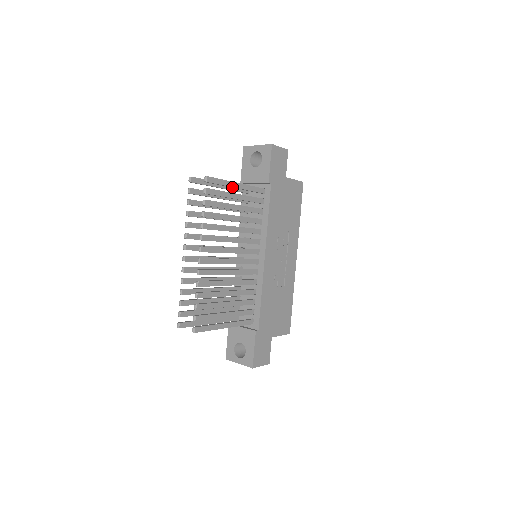
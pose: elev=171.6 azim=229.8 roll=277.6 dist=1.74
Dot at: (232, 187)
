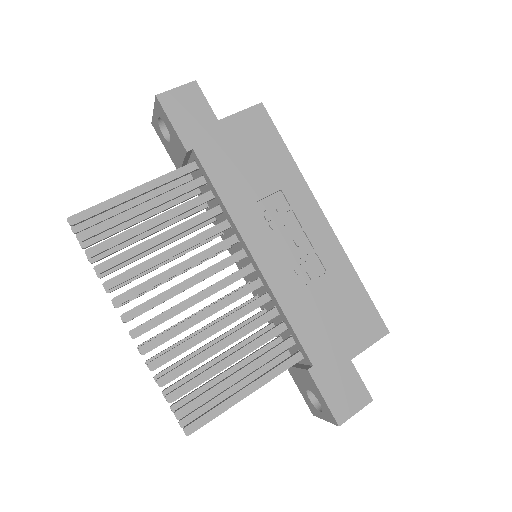
Dot at: (129, 200)
